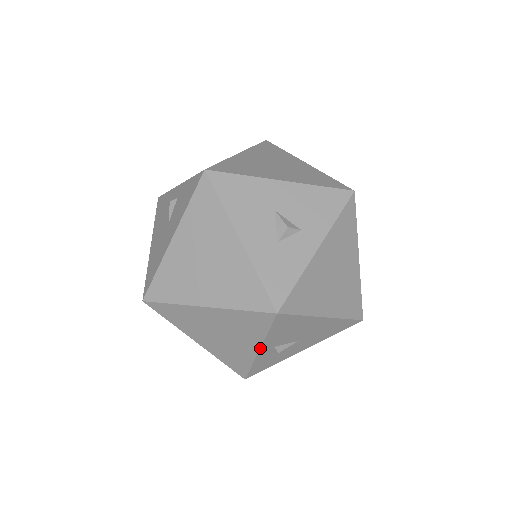
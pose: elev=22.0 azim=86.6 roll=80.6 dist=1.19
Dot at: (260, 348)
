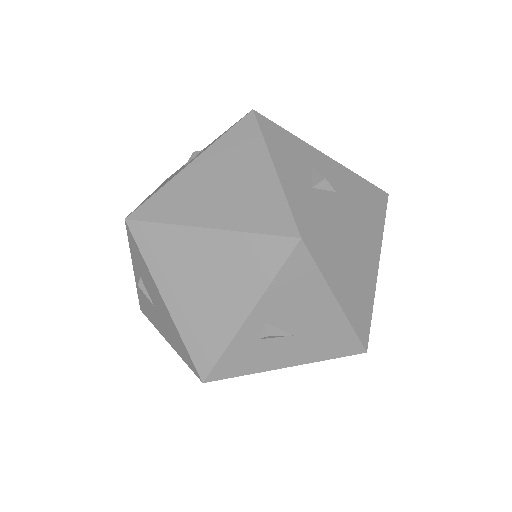
Dot at: (252, 311)
